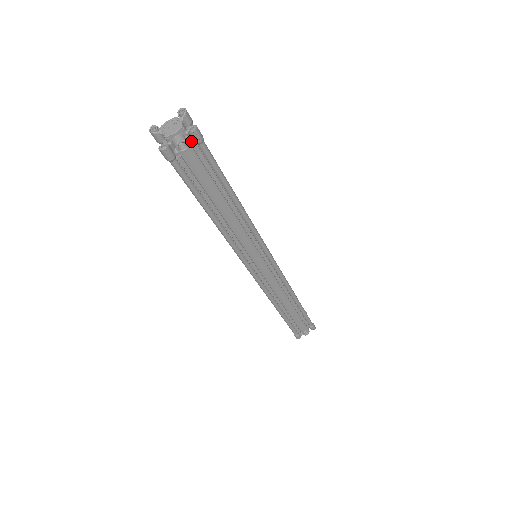
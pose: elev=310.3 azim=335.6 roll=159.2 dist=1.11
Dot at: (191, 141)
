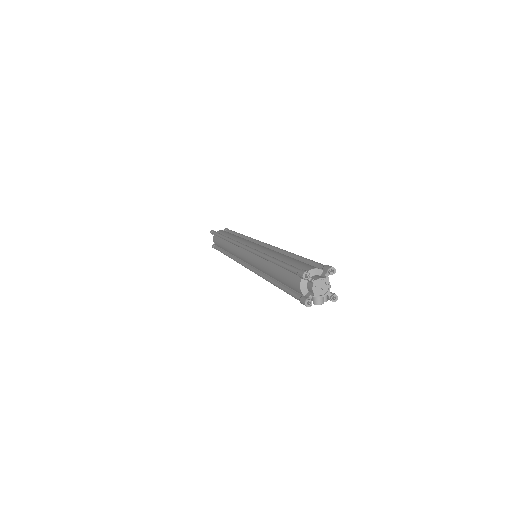
Dot at: (326, 301)
